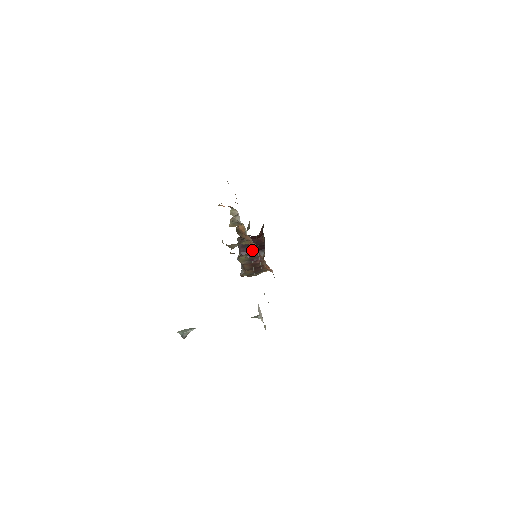
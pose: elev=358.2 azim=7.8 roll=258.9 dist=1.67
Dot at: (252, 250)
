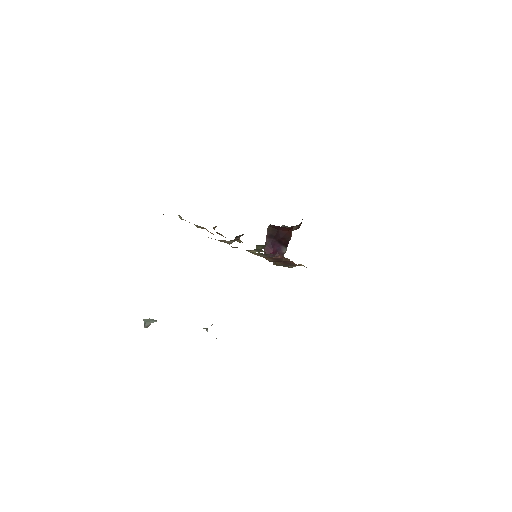
Dot at: (261, 247)
